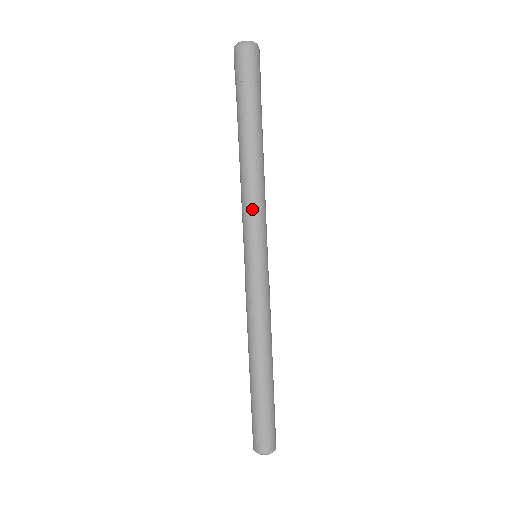
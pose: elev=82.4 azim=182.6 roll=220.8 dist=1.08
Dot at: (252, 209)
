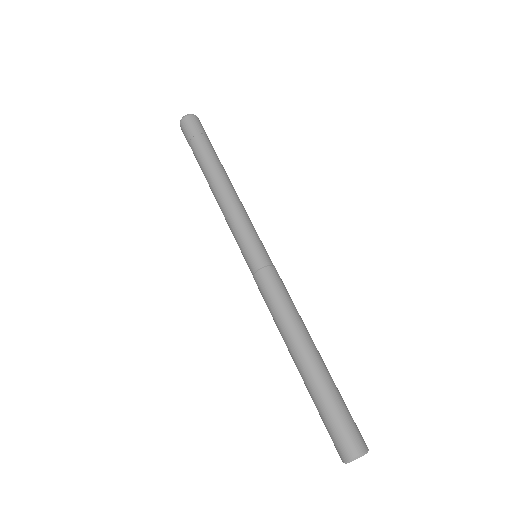
Dot at: (229, 221)
